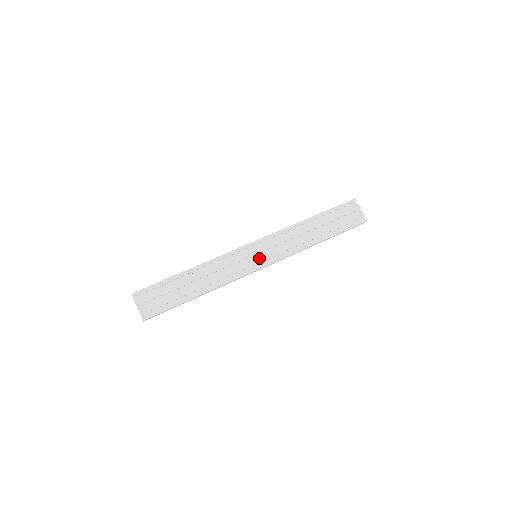
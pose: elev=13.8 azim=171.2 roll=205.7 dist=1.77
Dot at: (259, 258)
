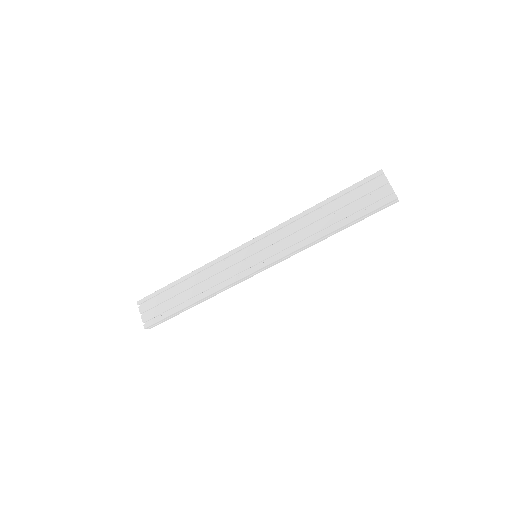
Dot at: (256, 258)
